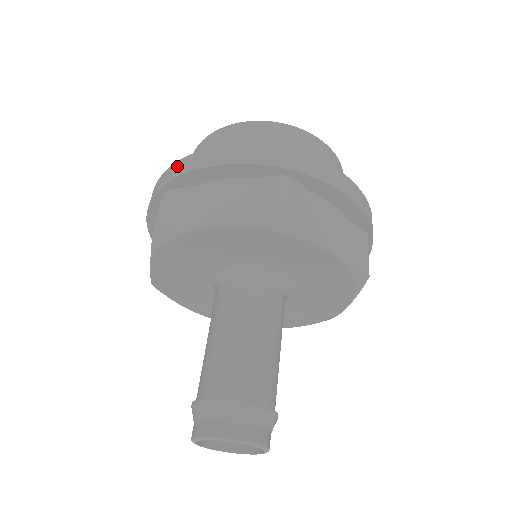
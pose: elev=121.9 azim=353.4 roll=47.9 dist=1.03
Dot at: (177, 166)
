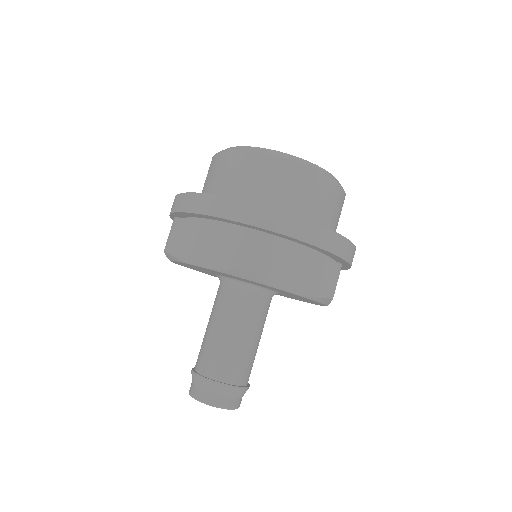
Dot at: (182, 199)
